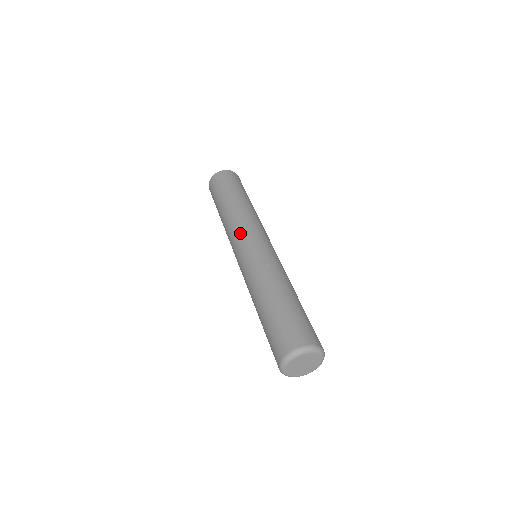
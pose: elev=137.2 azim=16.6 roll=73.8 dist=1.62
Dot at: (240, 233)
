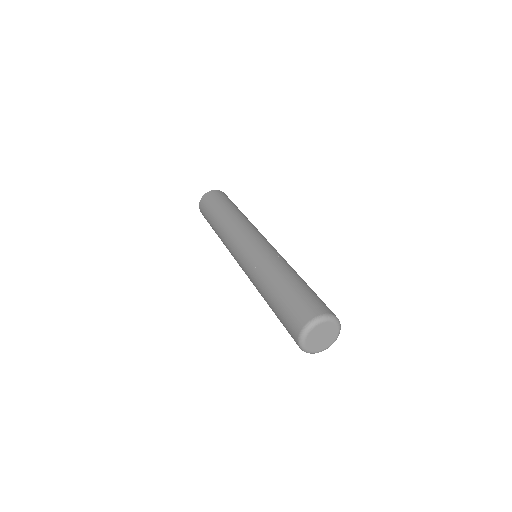
Dot at: (240, 234)
